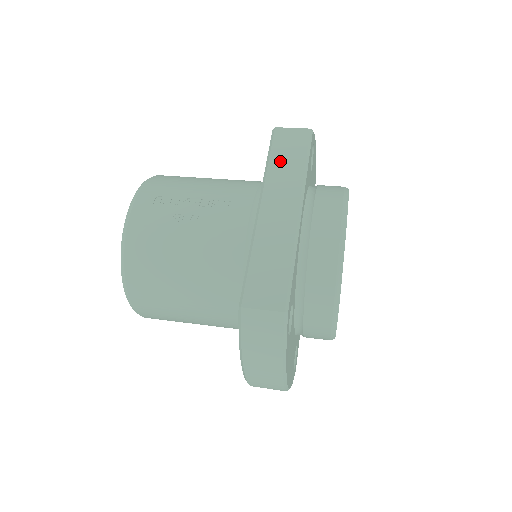
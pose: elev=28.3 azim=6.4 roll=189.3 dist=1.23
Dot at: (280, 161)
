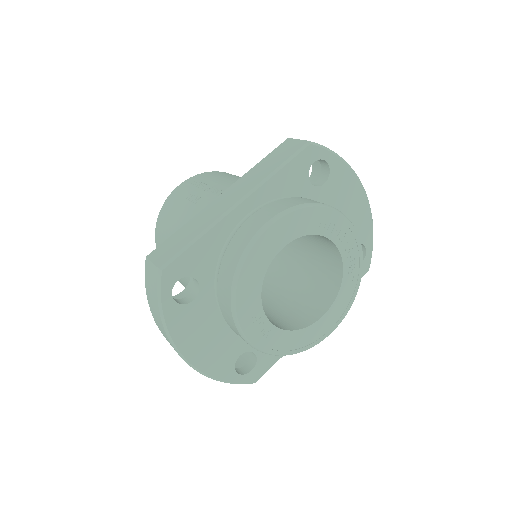
Dot at: (265, 163)
